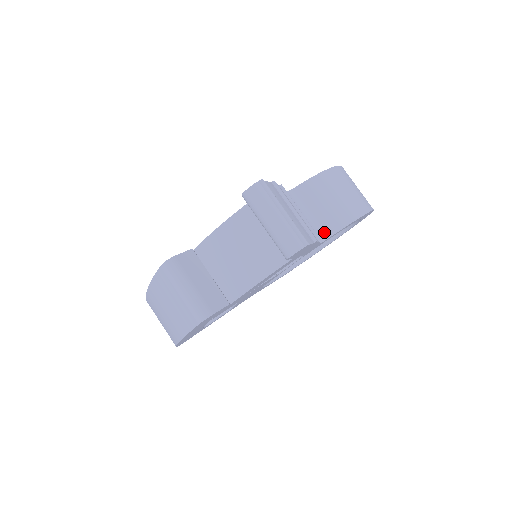
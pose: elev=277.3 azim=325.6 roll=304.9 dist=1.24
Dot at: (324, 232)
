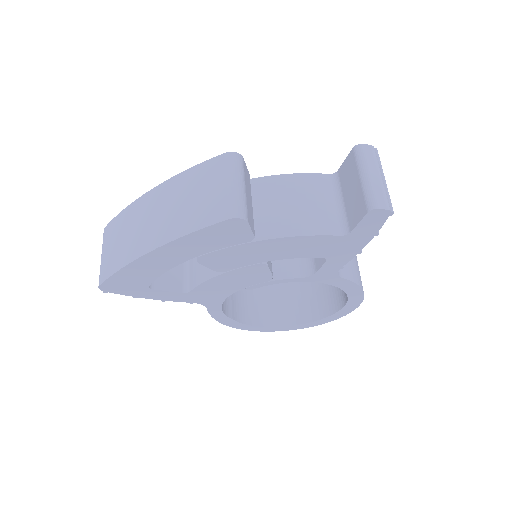
Dot at: (340, 270)
